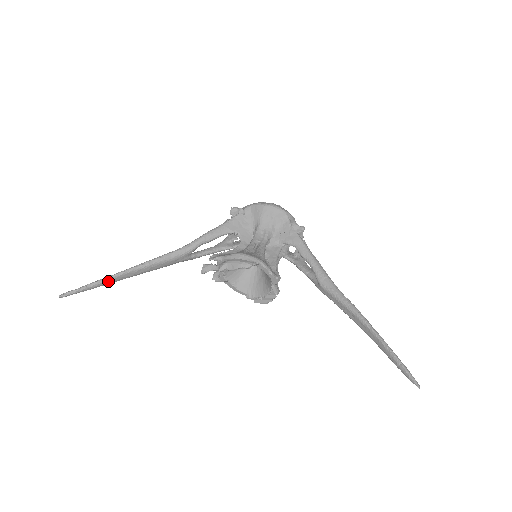
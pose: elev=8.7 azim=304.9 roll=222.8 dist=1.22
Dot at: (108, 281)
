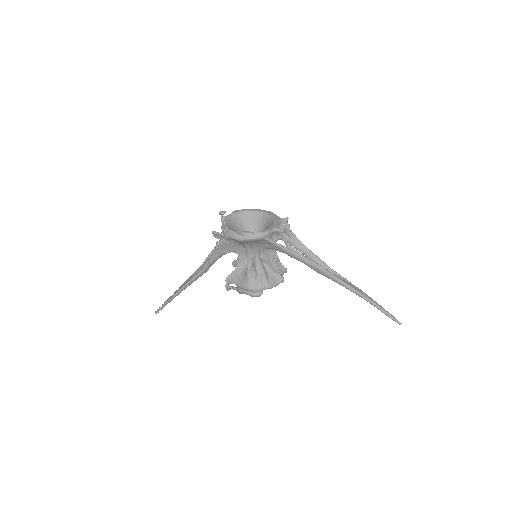
Dot at: occluded
